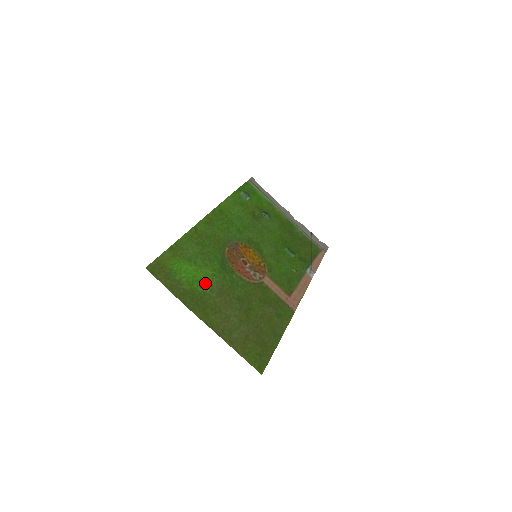
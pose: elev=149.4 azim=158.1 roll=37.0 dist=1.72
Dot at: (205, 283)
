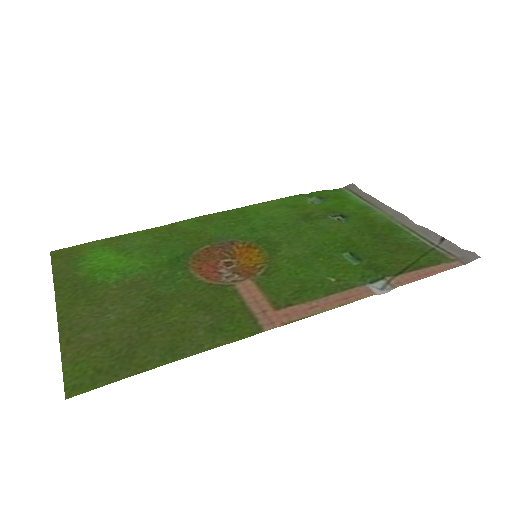
Dot at: (117, 274)
